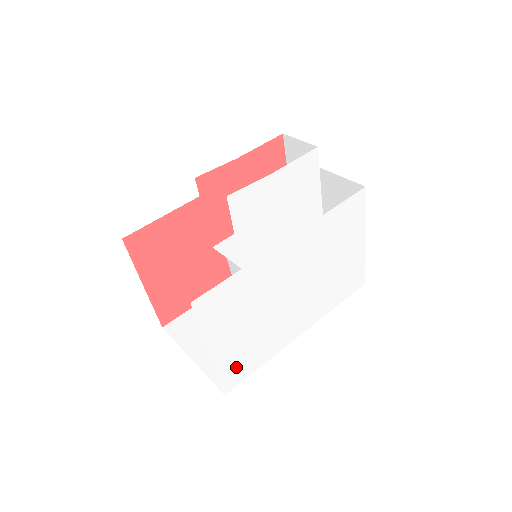
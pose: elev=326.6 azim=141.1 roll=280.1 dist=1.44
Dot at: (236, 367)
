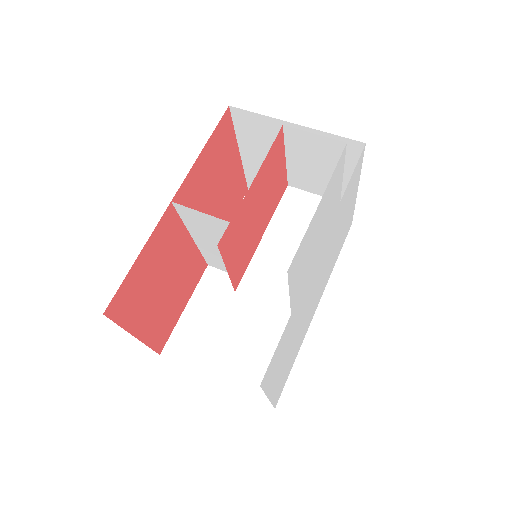
Dot at: (282, 383)
